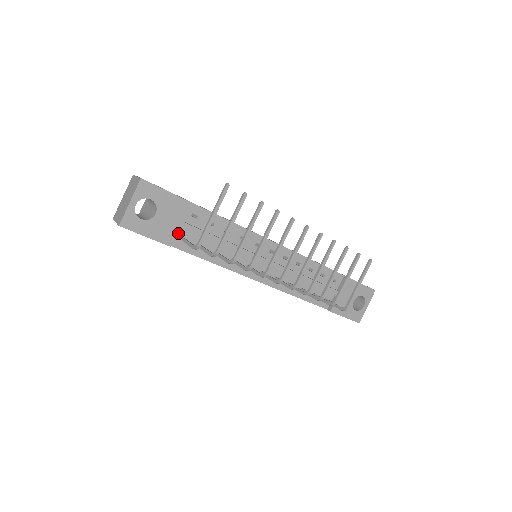
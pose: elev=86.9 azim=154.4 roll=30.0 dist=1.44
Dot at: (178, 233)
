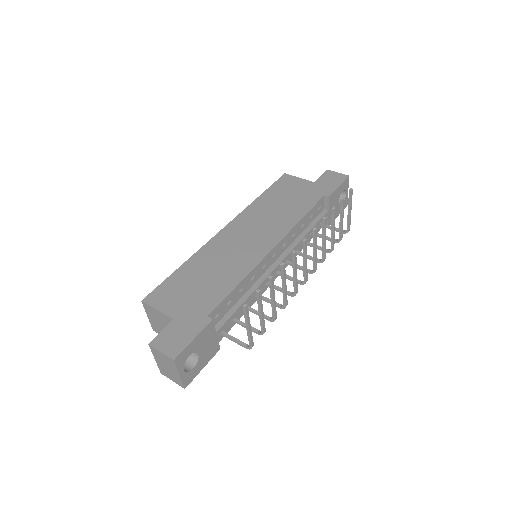
Dot at: occluded
